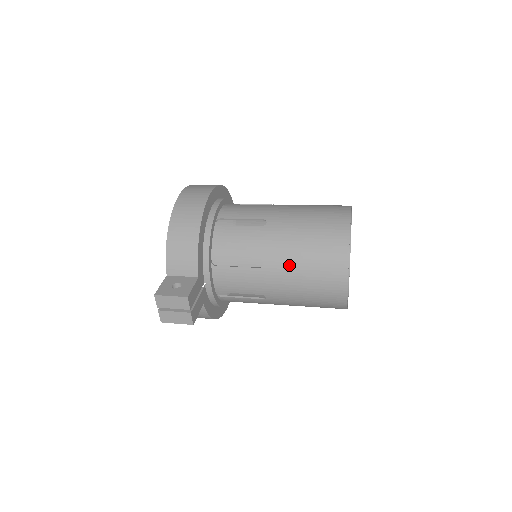
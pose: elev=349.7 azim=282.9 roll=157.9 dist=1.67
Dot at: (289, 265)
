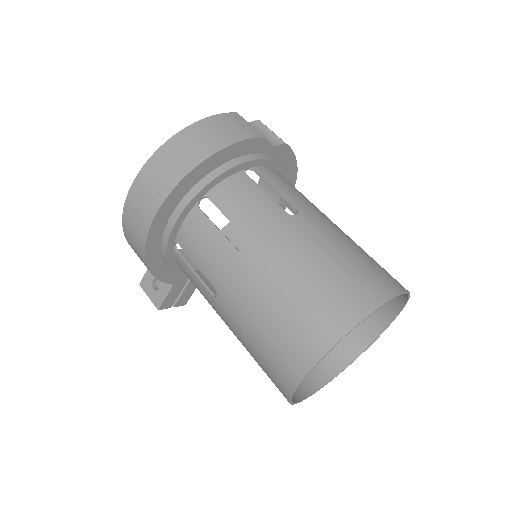
Dot at: occluded
